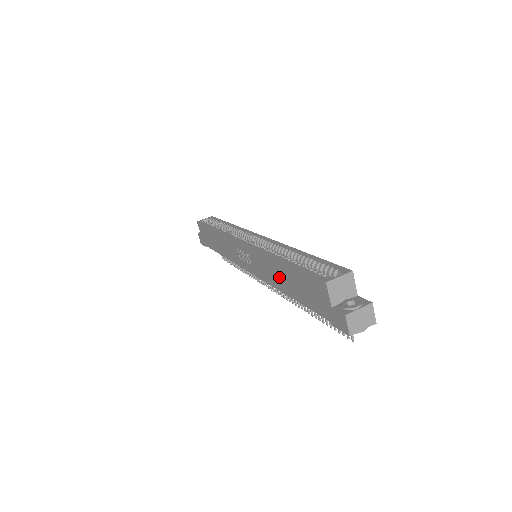
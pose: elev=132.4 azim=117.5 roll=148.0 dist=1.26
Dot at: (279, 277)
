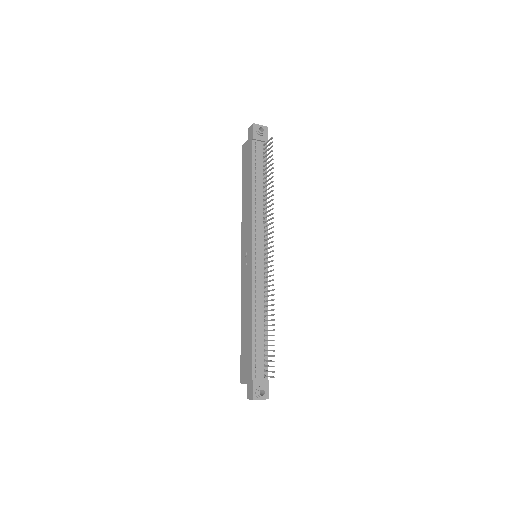
Dot at: (247, 197)
